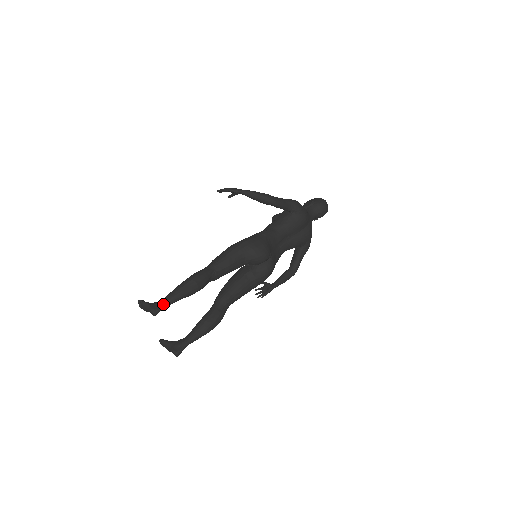
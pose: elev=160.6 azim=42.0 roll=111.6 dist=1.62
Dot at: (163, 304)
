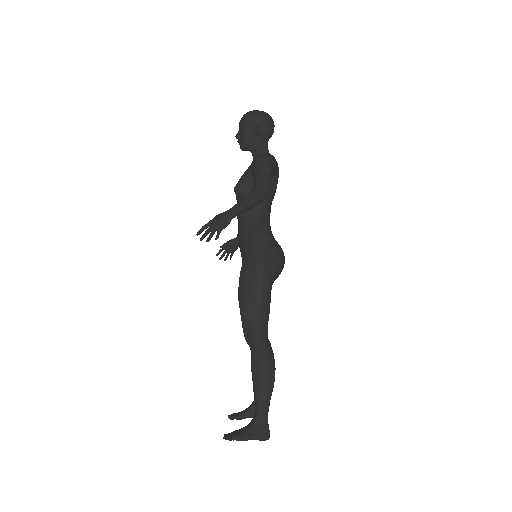
Dot at: (265, 422)
